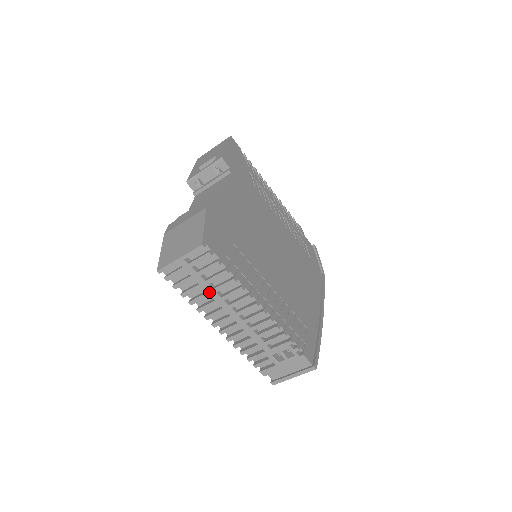
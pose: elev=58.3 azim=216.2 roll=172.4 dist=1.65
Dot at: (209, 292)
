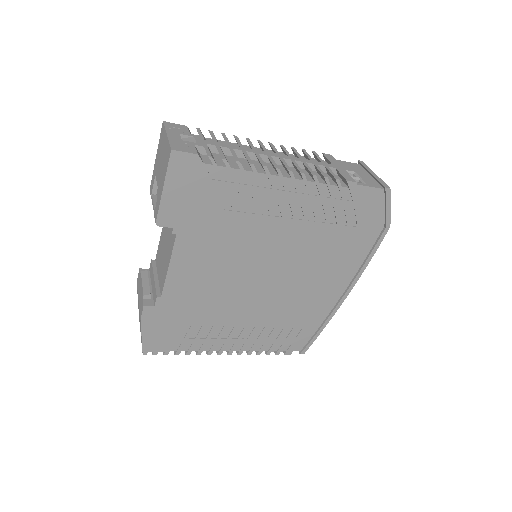
Dot at: occluded
